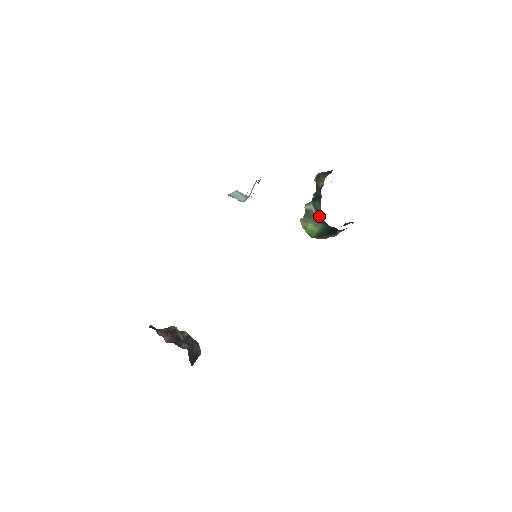
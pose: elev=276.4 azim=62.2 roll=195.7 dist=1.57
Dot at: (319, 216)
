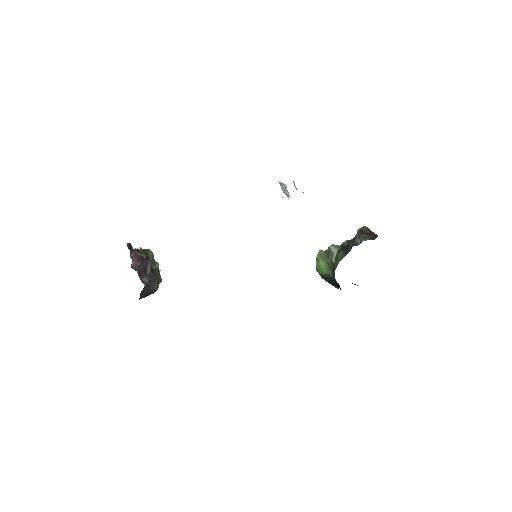
Dot at: (334, 265)
